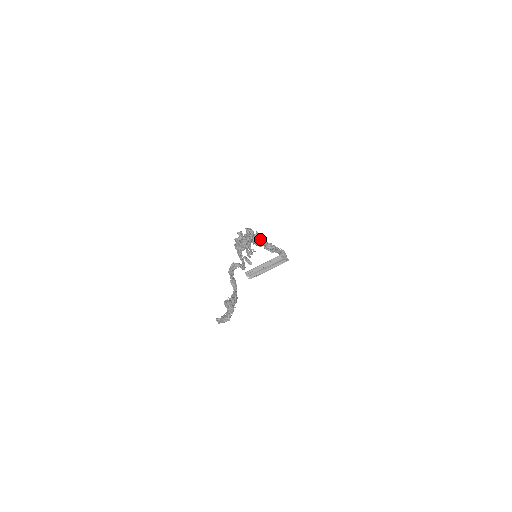
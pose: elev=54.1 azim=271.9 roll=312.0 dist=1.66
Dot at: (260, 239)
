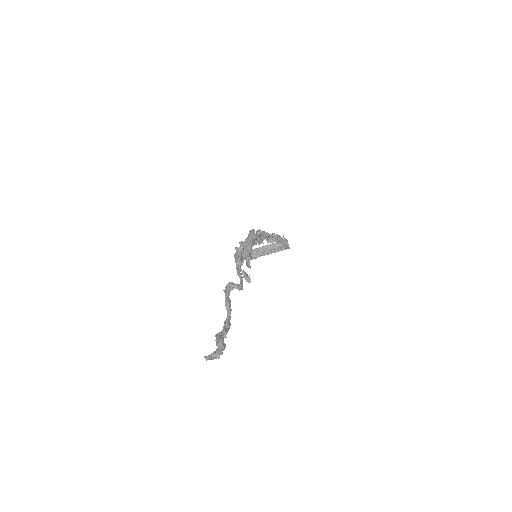
Dot at: (263, 234)
